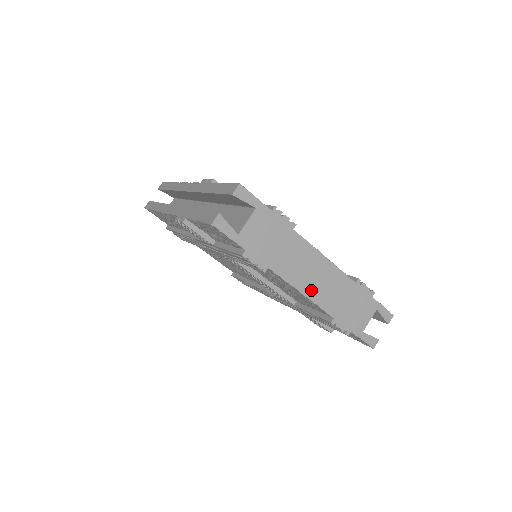
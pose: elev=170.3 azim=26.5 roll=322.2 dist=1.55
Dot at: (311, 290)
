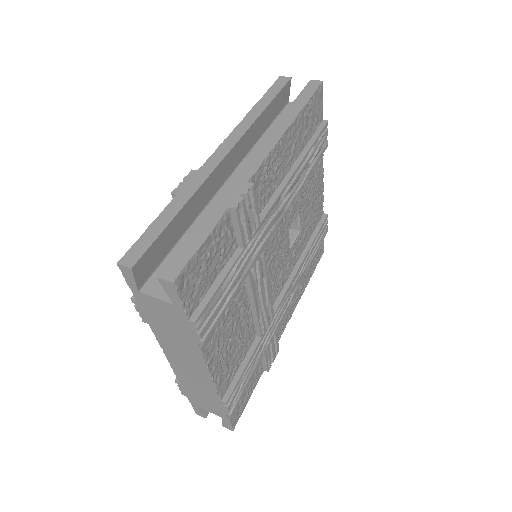
Dot at: (176, 363)
